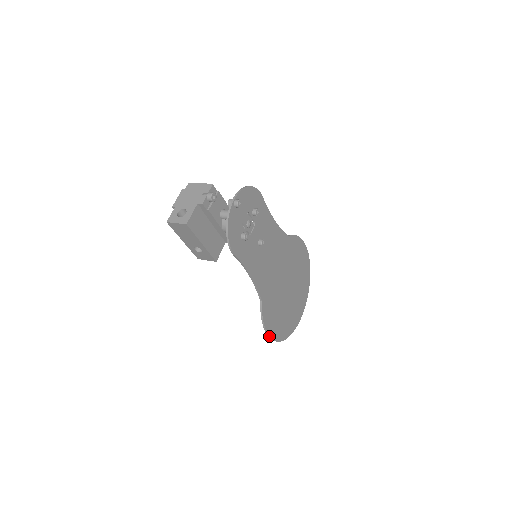
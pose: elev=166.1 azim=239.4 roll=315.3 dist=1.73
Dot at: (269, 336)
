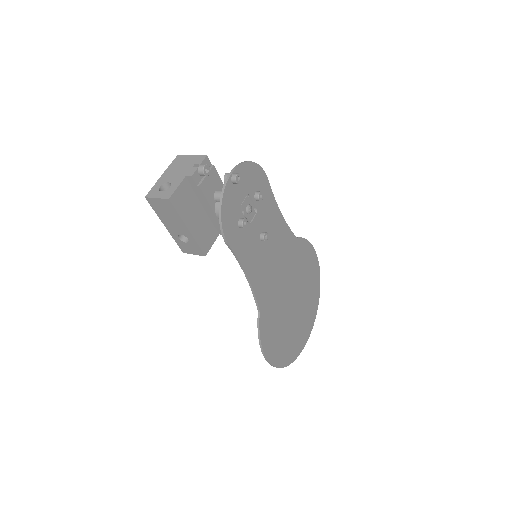
Dot at: (266, 359)
